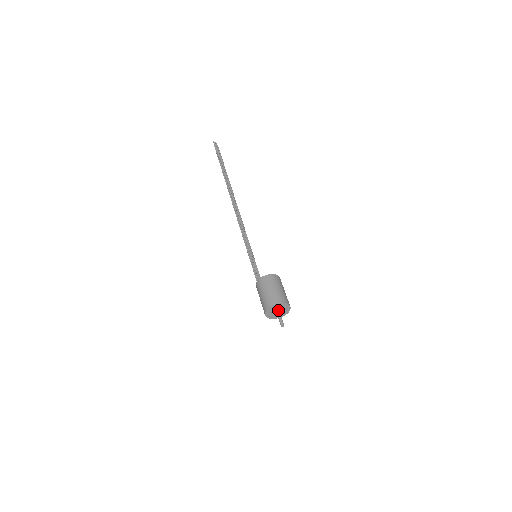
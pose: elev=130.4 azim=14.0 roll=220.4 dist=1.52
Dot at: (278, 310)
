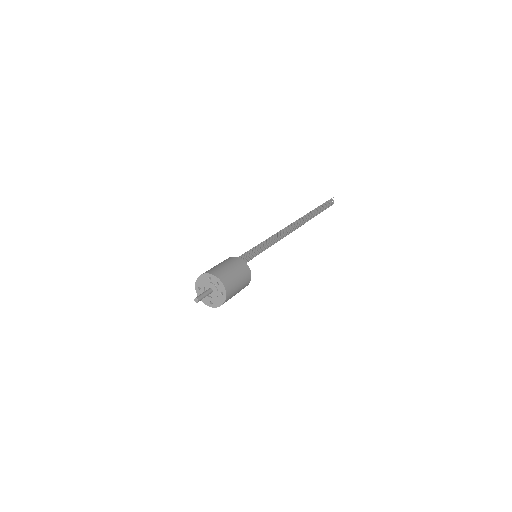
Dot at: (212, 289)
